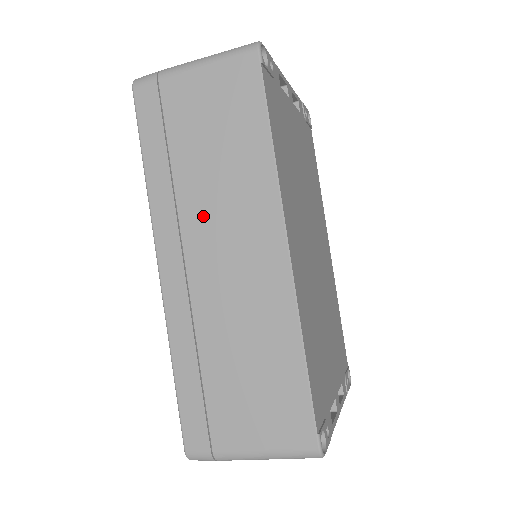
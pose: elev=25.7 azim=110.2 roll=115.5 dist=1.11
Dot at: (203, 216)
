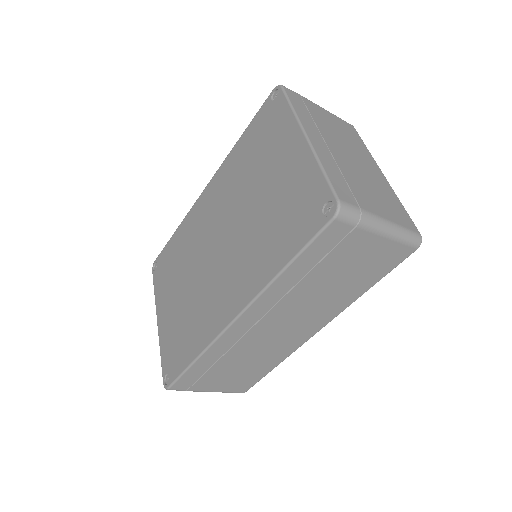
Dot at: (292, 308)
